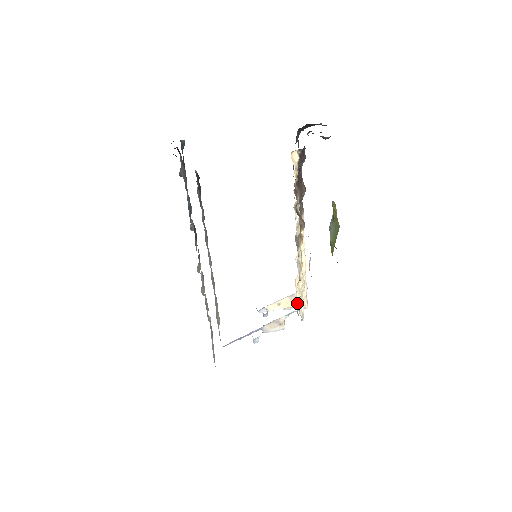
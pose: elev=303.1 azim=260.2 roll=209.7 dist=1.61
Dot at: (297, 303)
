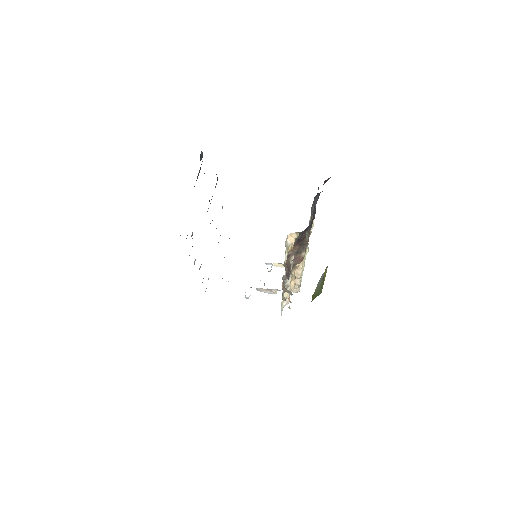
Dot at: occluded
